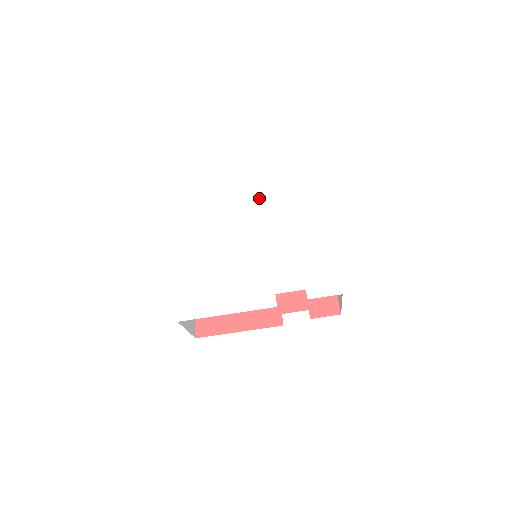
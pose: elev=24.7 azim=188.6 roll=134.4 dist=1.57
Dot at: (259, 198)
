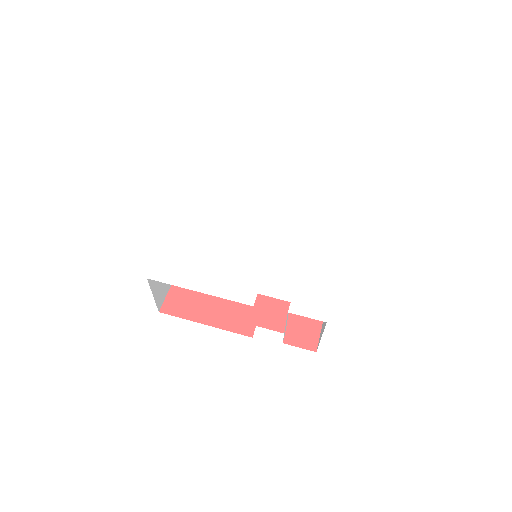
Dot at: (284, 200)
